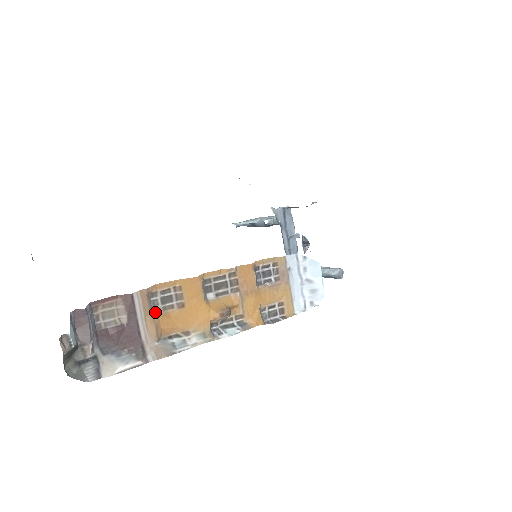
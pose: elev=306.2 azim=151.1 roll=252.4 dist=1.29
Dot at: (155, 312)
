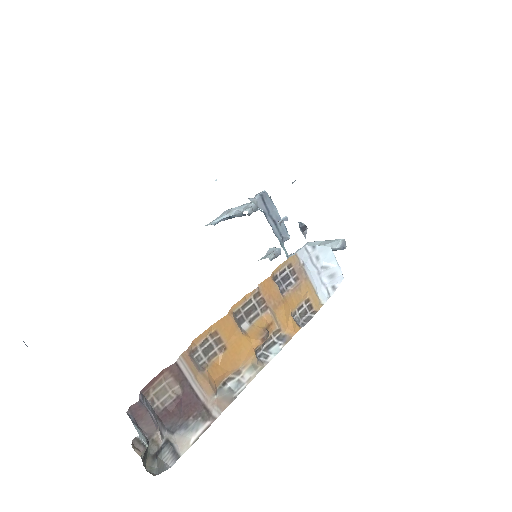
Dot at: (202, 368)
